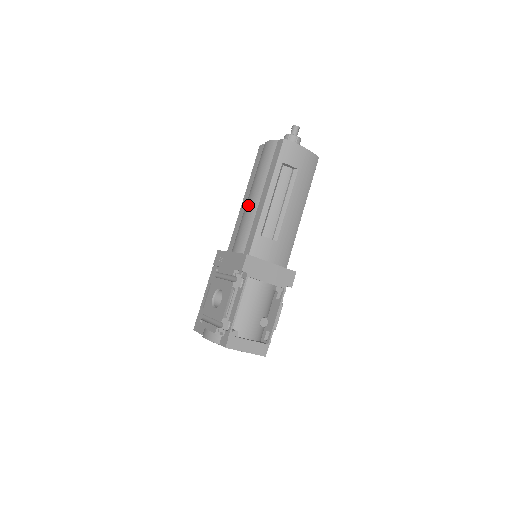
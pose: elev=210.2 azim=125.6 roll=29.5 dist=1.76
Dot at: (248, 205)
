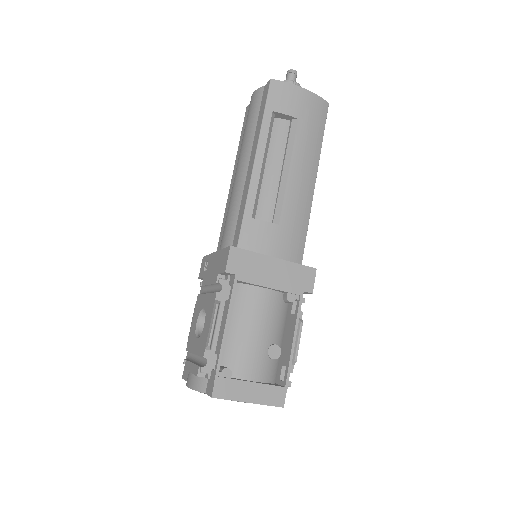
Dot at: (234, 183)
